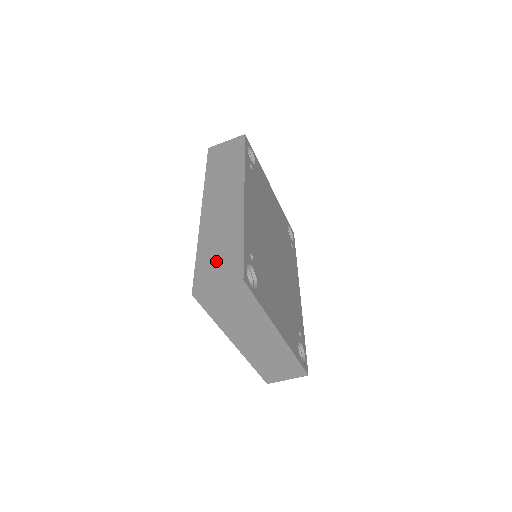
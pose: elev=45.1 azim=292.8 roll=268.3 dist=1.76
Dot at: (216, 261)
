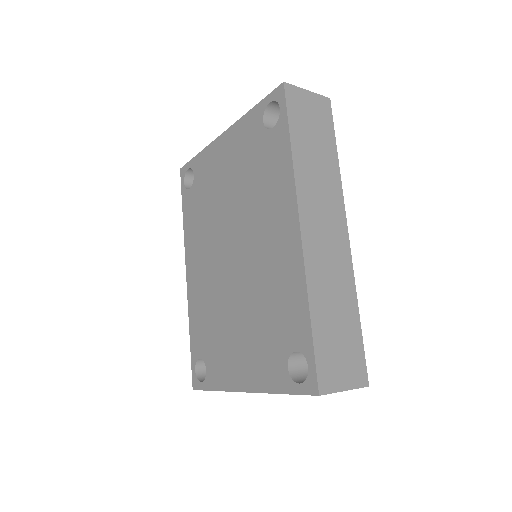
Dot at: (337, 344)
